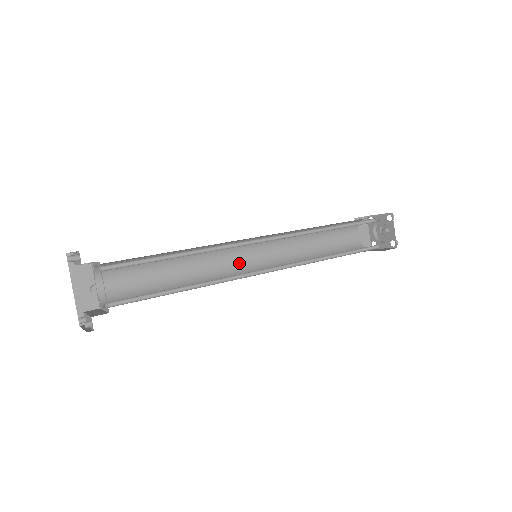
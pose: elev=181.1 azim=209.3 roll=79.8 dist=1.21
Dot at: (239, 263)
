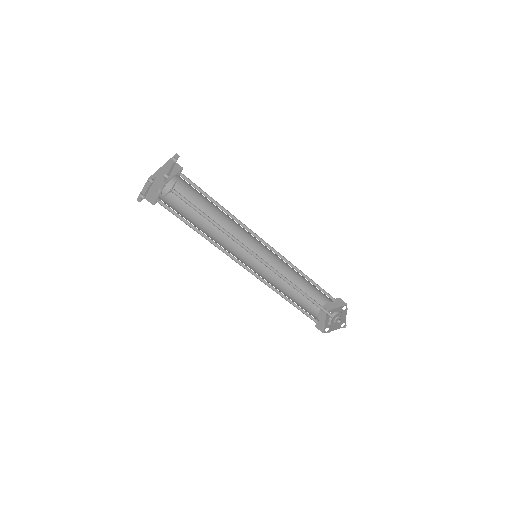
Dot at: (251, 243)
